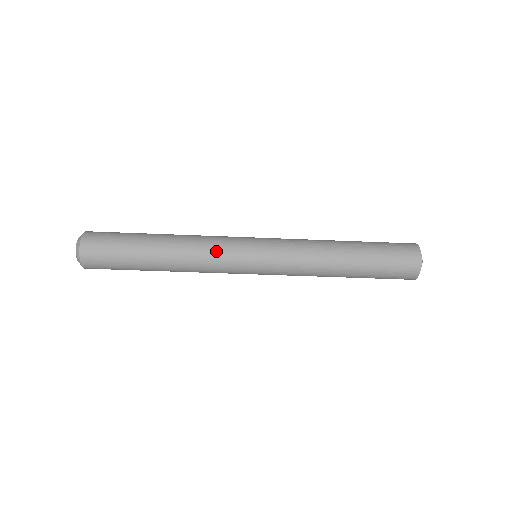
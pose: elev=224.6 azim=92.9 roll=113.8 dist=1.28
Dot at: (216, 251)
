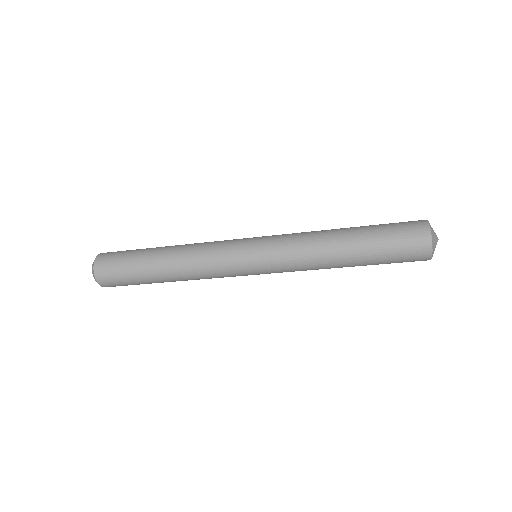
Dot at: (212, 251)
